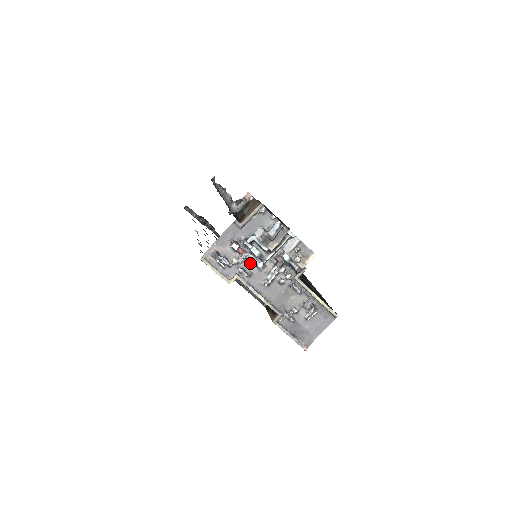
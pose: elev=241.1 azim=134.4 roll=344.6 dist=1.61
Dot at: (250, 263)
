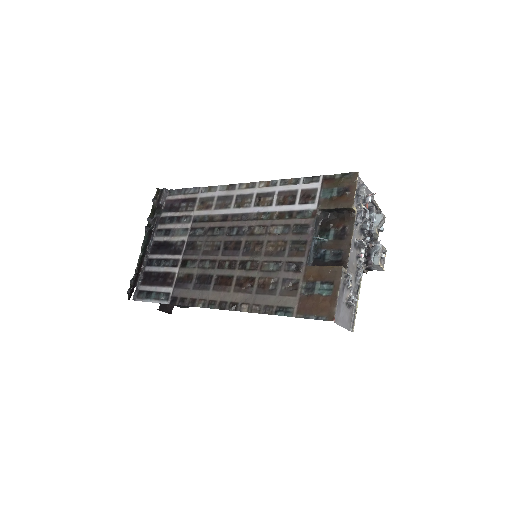
Dot at: occluded
